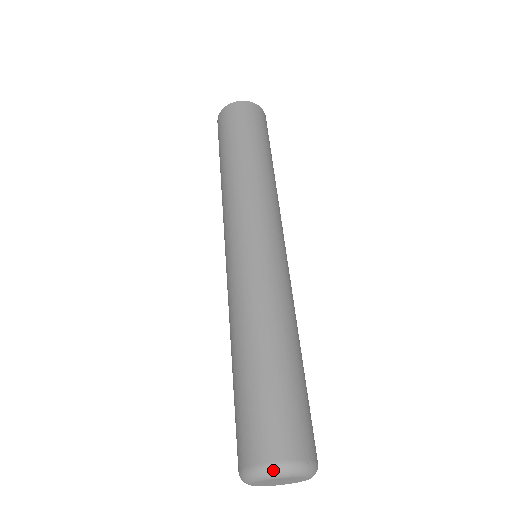
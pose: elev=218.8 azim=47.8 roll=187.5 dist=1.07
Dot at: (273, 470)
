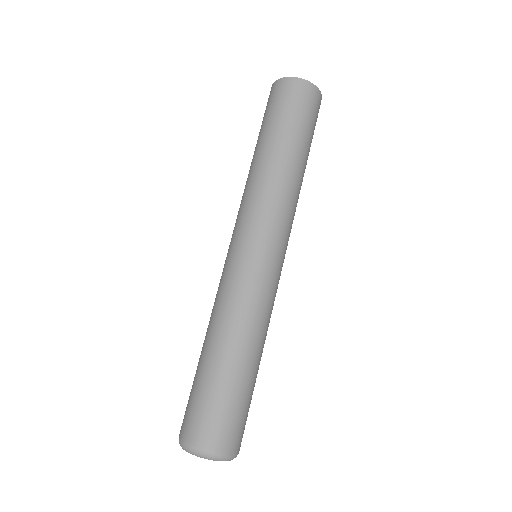
Dot at: (205, 455)
